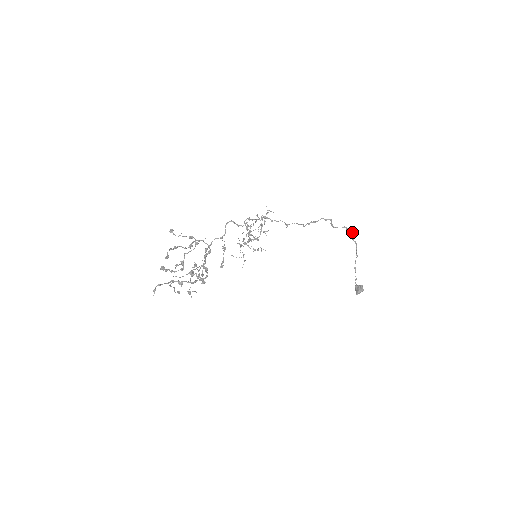
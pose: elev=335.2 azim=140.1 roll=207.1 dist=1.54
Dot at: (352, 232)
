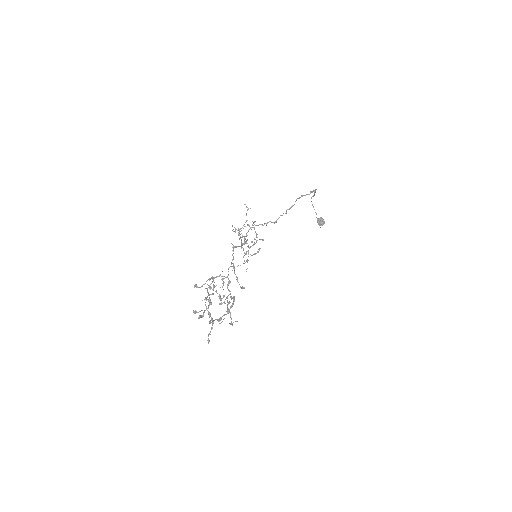
Dot at: (315, 191)
